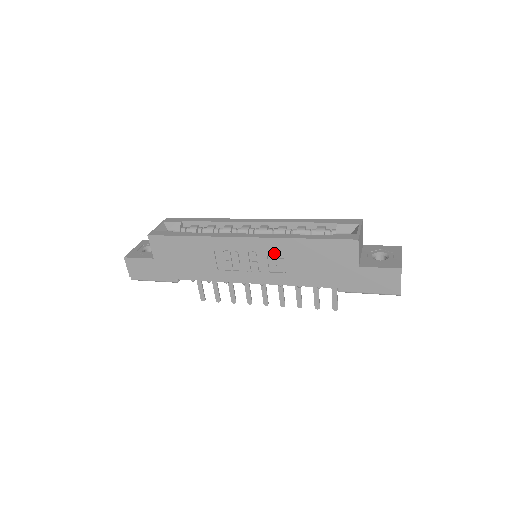
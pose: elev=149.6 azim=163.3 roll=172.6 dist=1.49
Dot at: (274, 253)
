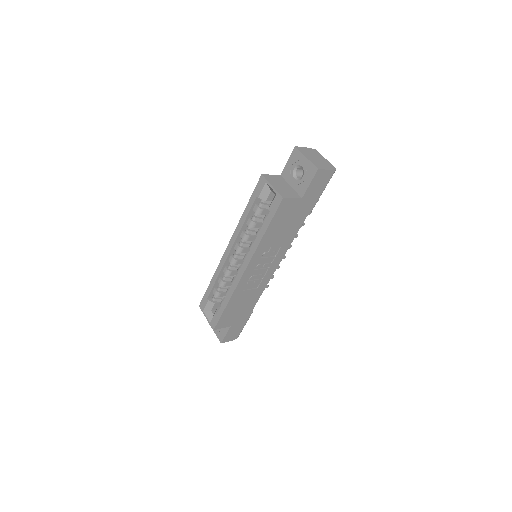
Dot at: (264, 253)
